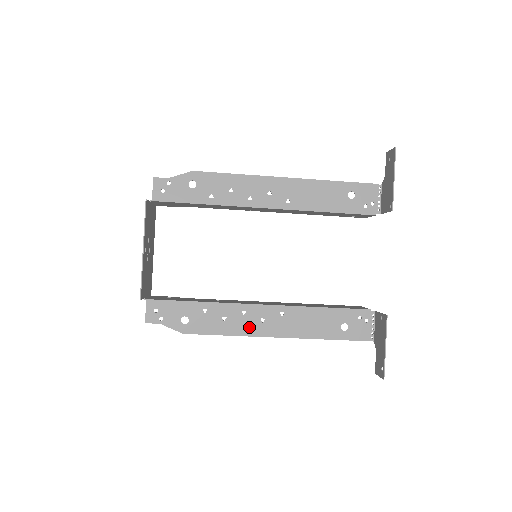
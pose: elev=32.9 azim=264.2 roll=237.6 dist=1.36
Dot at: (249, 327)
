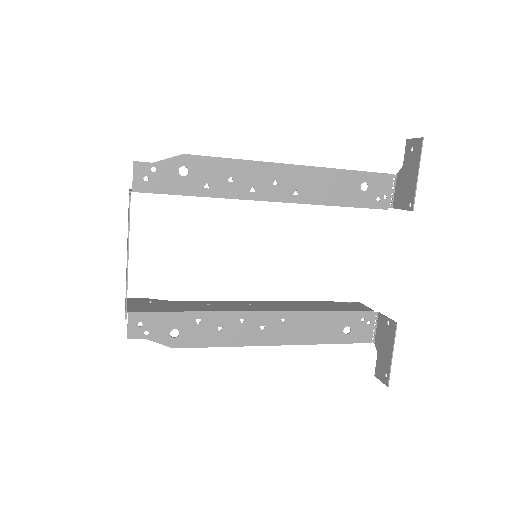
Dot at: (247, 336)
